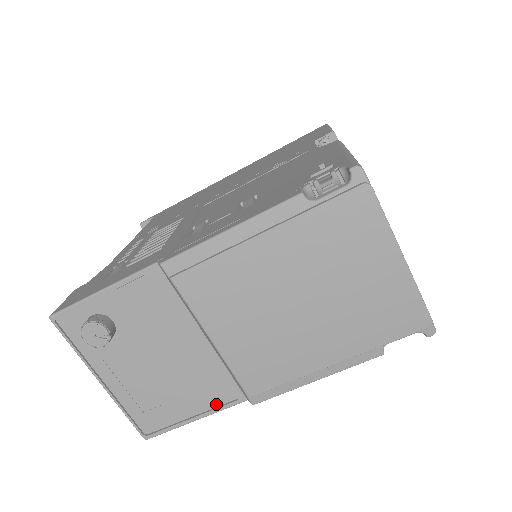
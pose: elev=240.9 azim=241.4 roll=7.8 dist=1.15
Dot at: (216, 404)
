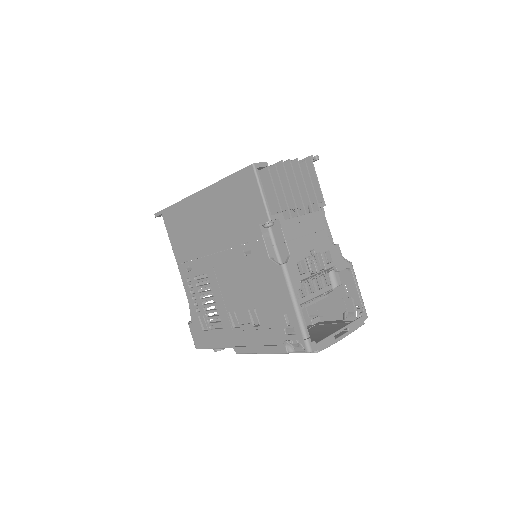
Dot at: occluded
